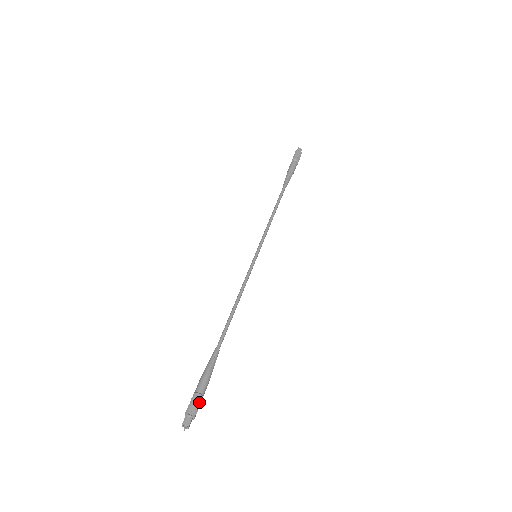
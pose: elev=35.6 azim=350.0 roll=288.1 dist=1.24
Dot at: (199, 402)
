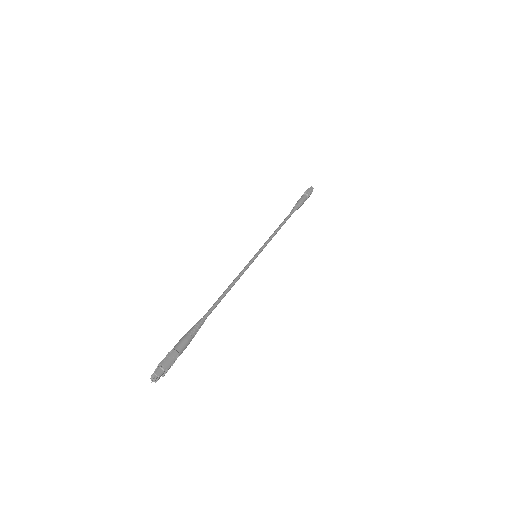
Dot at: (175, 359)
